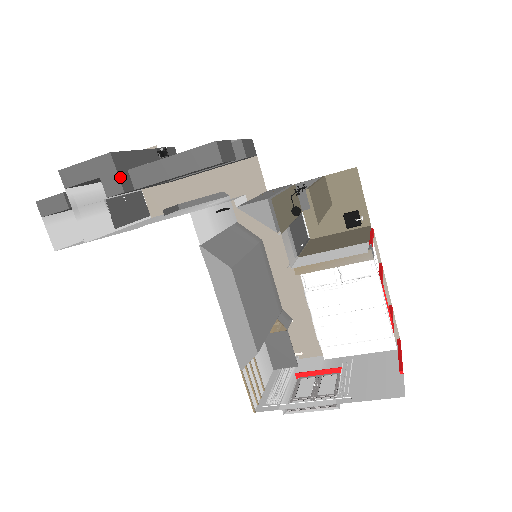
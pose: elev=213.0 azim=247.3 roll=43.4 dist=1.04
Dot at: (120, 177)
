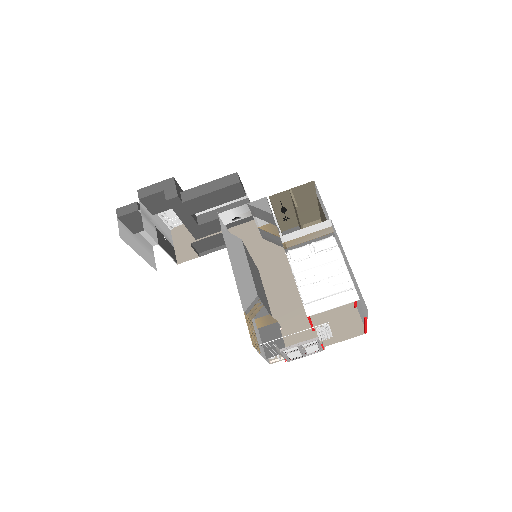
Dot at: (177, 190)
